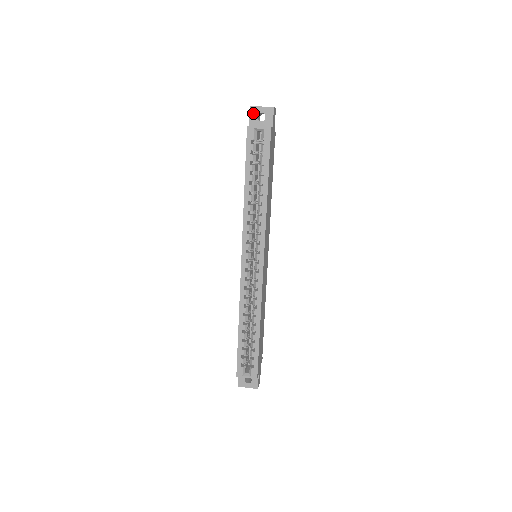
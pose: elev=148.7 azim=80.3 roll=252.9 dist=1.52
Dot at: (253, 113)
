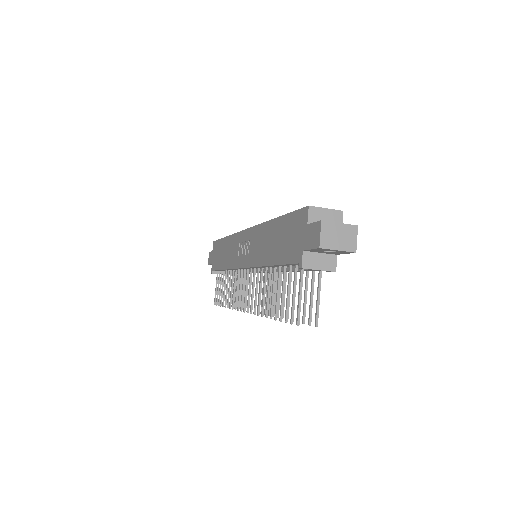
Dot at: occluded
